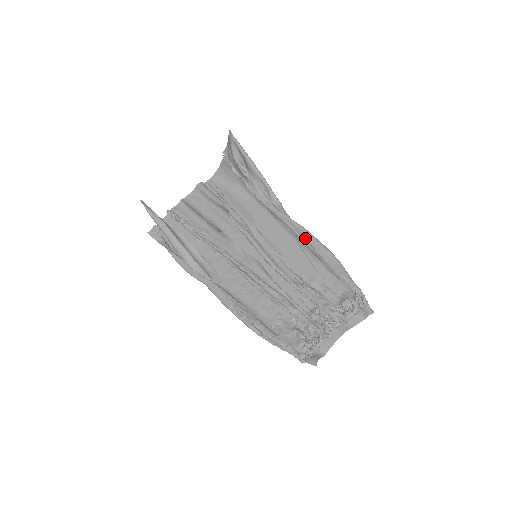
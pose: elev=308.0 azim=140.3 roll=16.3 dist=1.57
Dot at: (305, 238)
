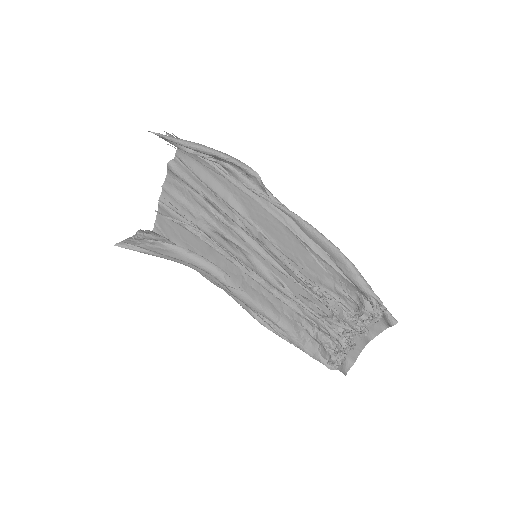
Dot at: (299, 229)
